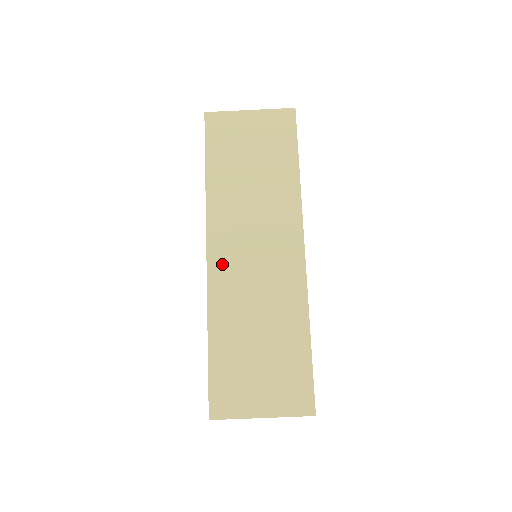
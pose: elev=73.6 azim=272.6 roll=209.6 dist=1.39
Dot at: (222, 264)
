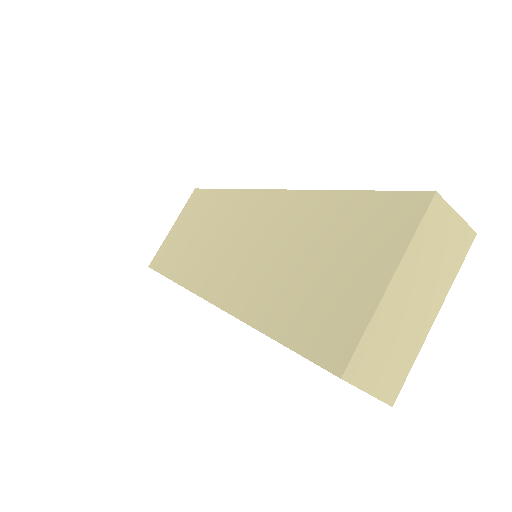
Dot at: (221, 285)
